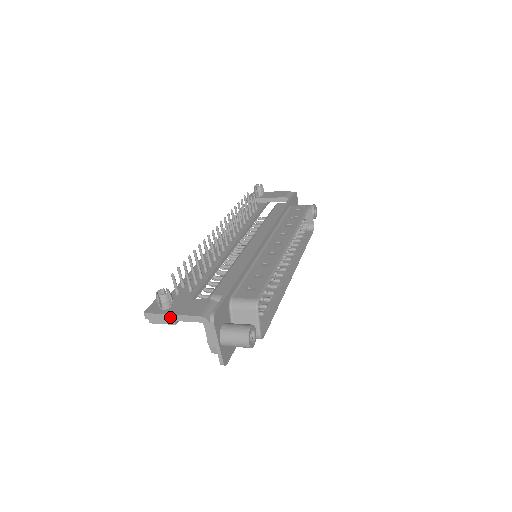
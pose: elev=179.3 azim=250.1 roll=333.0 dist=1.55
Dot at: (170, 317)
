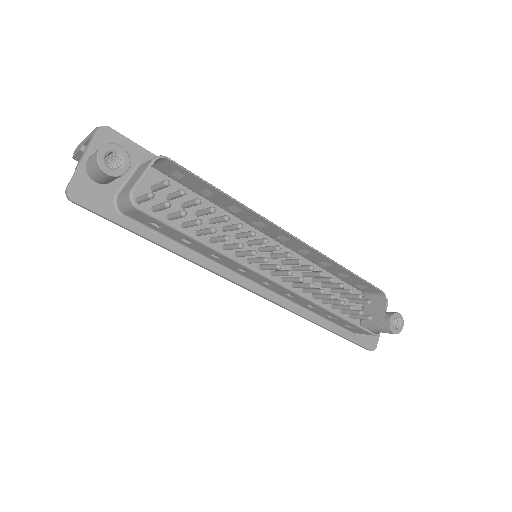
Dot at: (84, 141)
